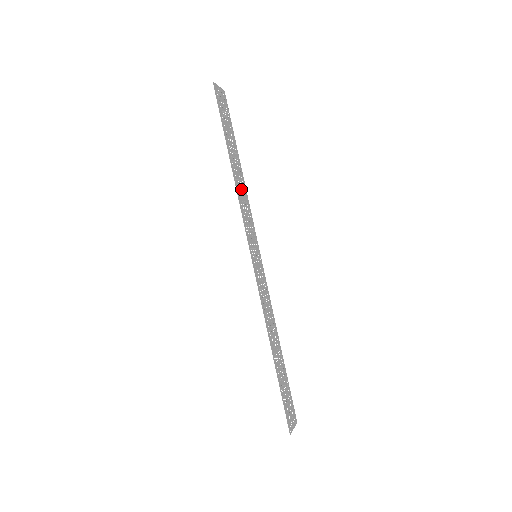
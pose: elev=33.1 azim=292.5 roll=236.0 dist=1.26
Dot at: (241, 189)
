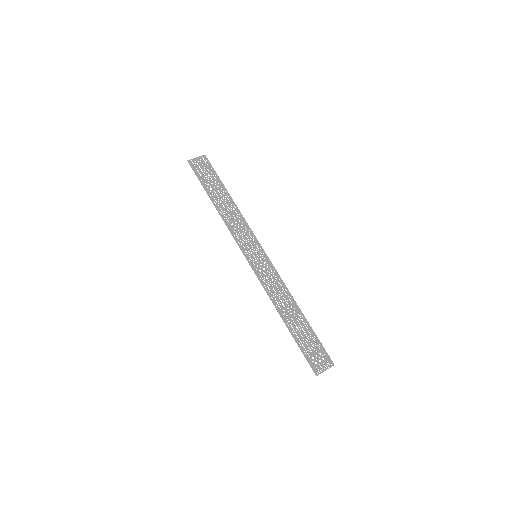
Dot at: (232, 216)
